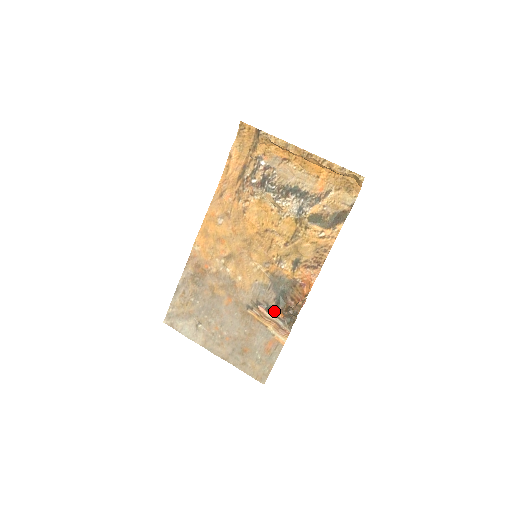
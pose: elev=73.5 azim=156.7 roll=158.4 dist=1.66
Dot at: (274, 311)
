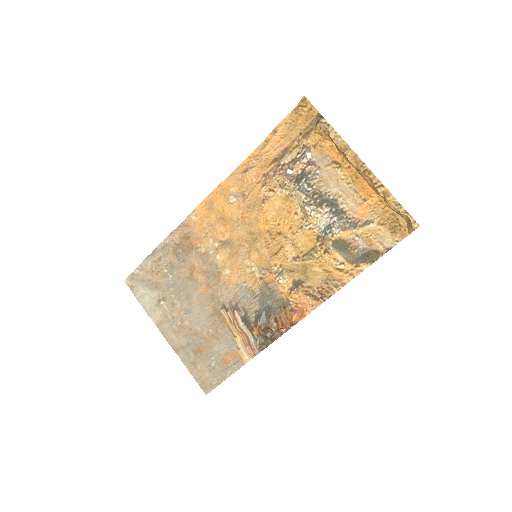
Dot at: (250, 324)
